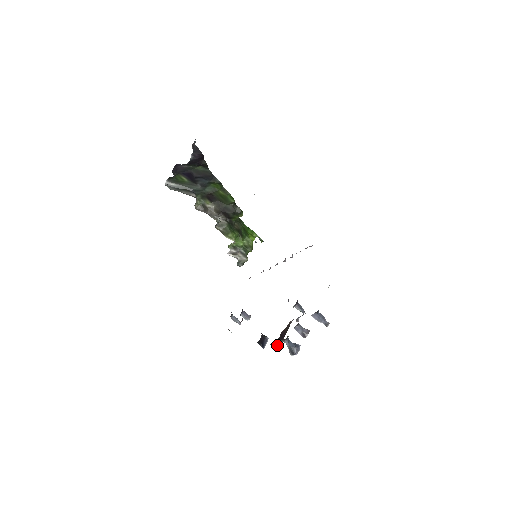
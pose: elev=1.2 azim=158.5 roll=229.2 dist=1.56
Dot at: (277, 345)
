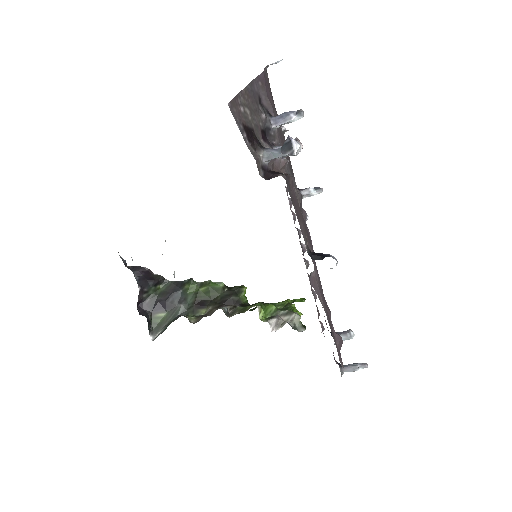
Dot at: (275, 175)
